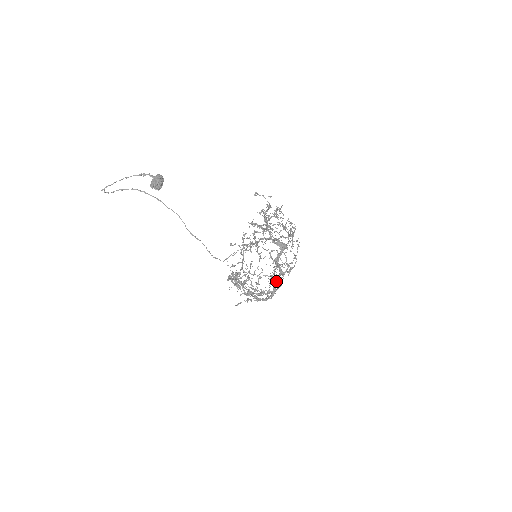
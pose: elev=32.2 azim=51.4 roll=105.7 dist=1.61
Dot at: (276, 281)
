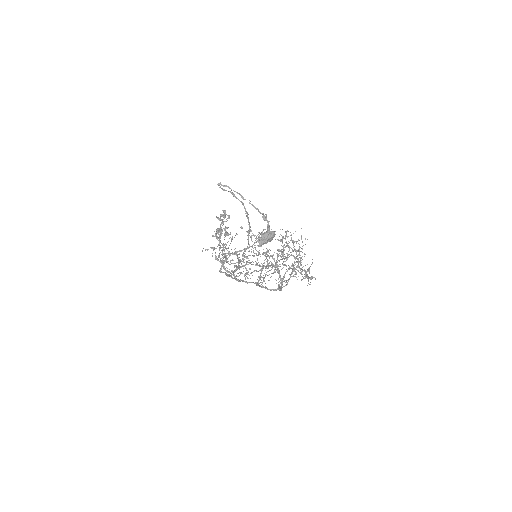
Dot at: (248, 282)
